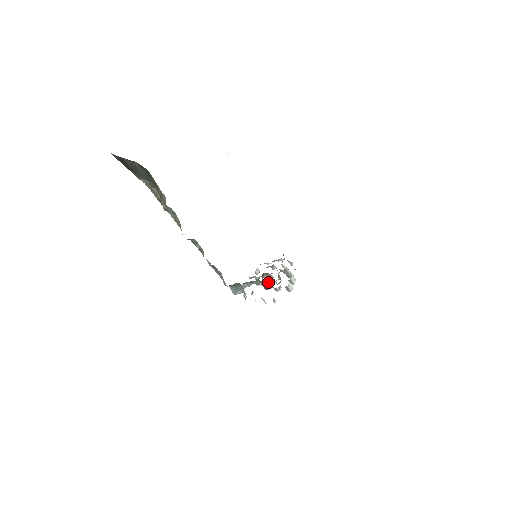
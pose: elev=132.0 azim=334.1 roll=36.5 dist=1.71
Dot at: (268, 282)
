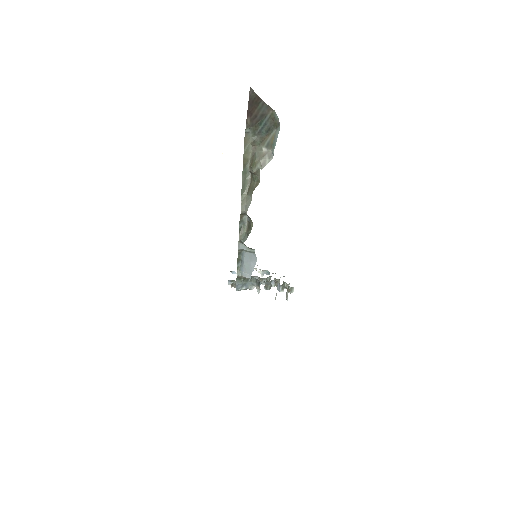
Dot at: occluded
